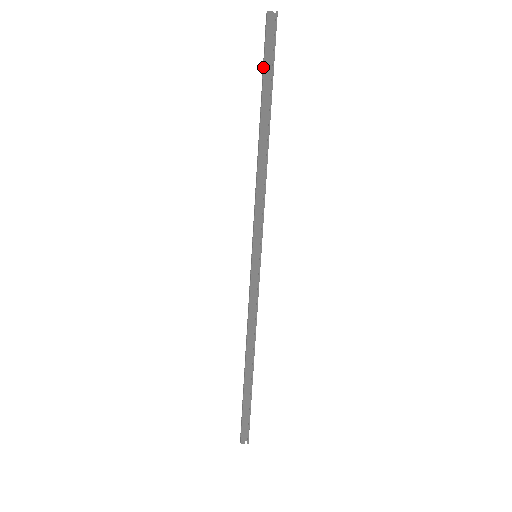
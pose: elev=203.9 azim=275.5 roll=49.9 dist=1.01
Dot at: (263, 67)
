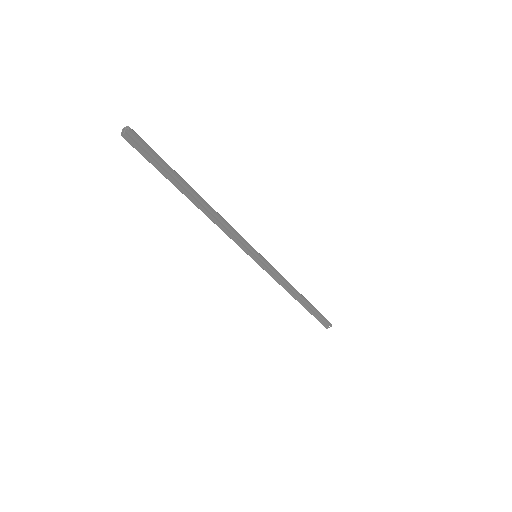
Dot at: (155, 167)
